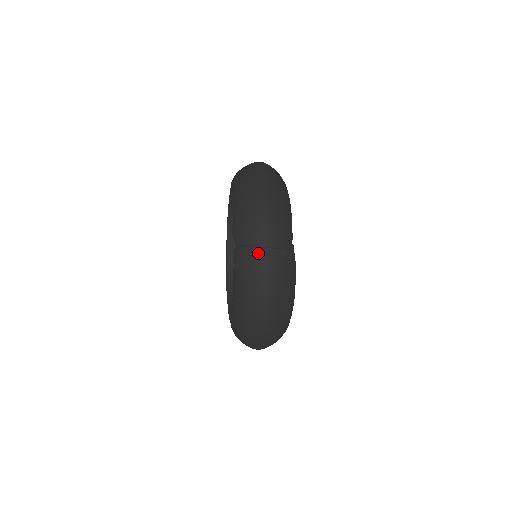
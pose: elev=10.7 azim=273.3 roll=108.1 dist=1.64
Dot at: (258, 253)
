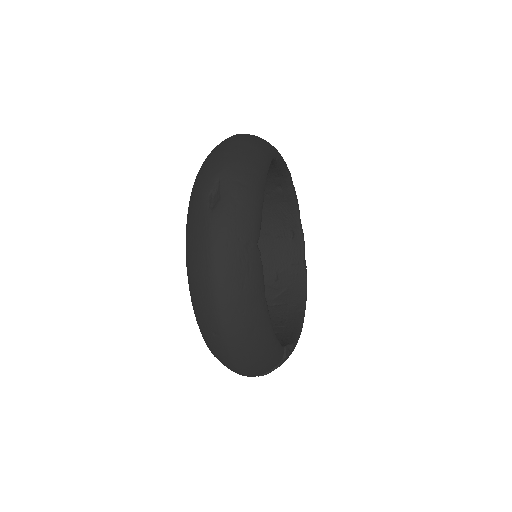
Dot at: occluded
